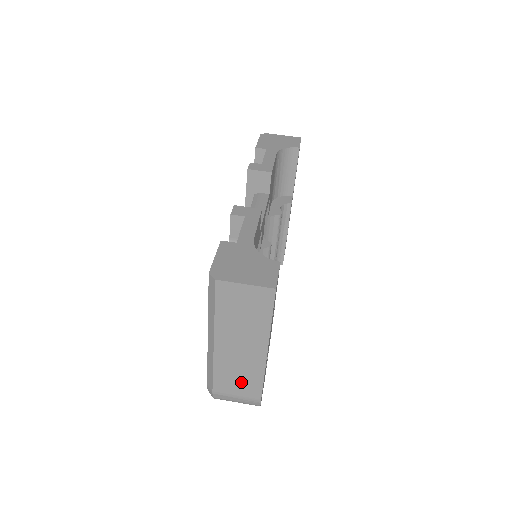
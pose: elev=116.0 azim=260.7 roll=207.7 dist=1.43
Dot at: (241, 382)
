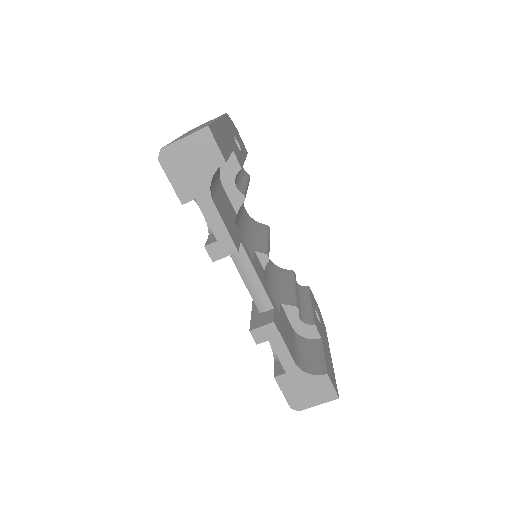
Dot at: occluded
